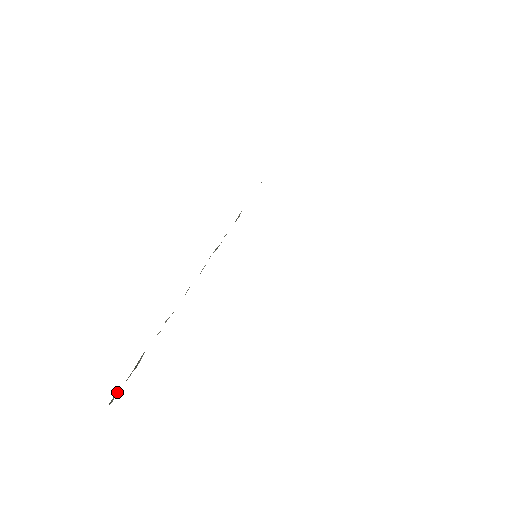
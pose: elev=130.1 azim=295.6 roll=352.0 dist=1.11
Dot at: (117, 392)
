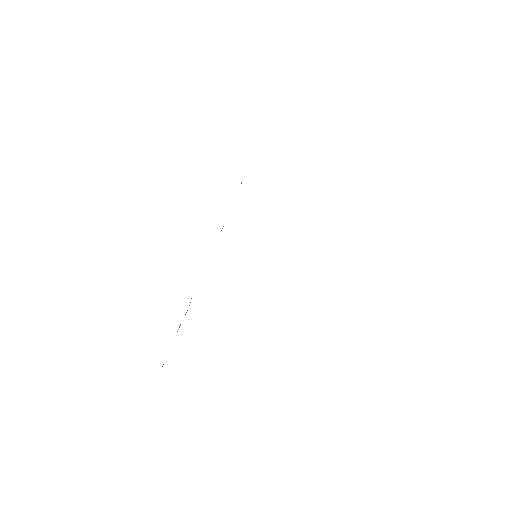
Dot at: occluded
